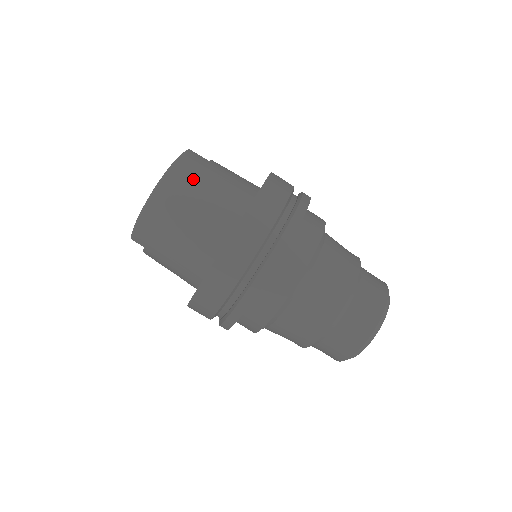
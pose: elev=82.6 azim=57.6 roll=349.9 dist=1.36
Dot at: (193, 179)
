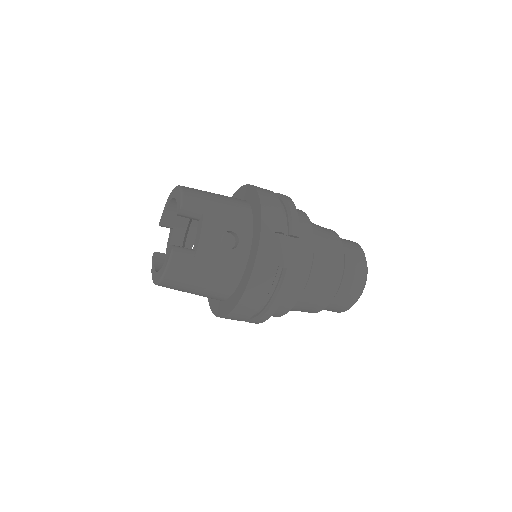
Dot at: (183, 285)
